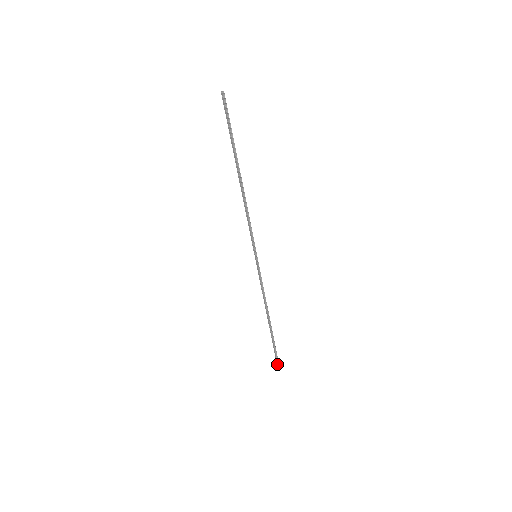
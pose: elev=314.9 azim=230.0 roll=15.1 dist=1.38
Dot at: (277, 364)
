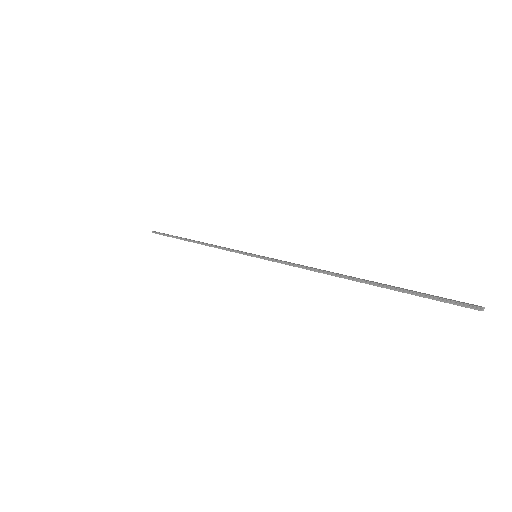
Dot at: occluded
